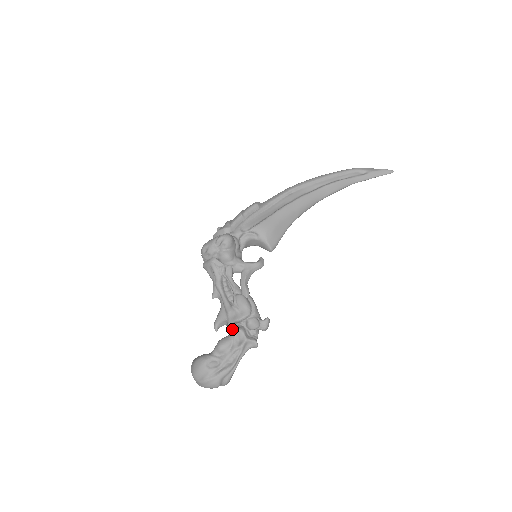
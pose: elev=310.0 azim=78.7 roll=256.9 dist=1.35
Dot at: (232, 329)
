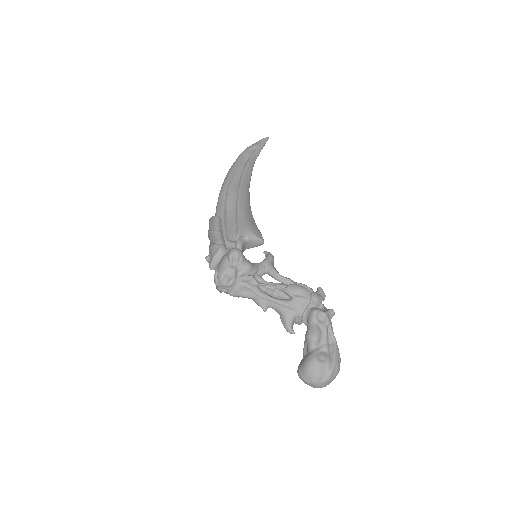
Dot at: (302, 321)
